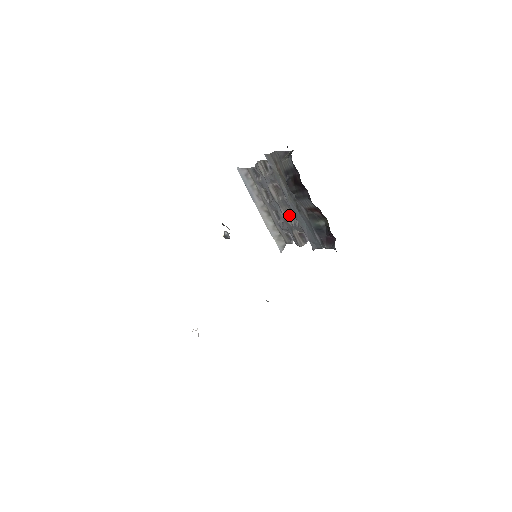
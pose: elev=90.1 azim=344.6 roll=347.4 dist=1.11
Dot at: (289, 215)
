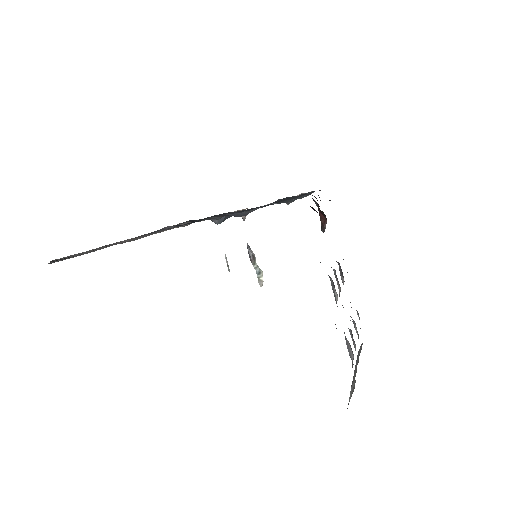
Dot at: occluded
